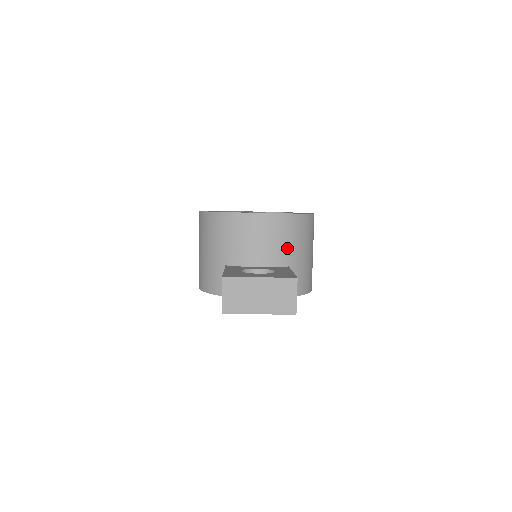
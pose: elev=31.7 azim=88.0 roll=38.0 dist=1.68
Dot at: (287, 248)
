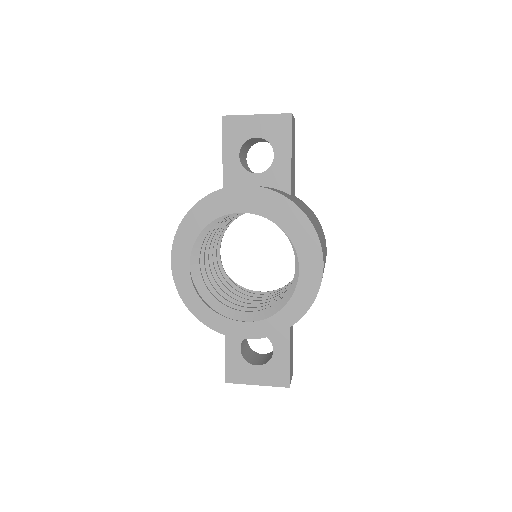
Dot at: occluded
